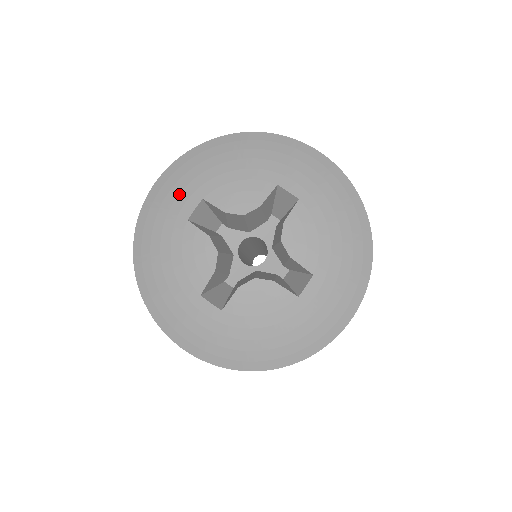
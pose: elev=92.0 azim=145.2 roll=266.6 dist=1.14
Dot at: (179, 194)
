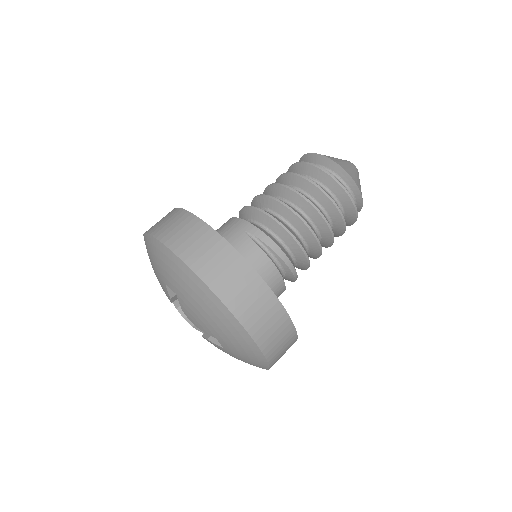
Dot at: occluded
